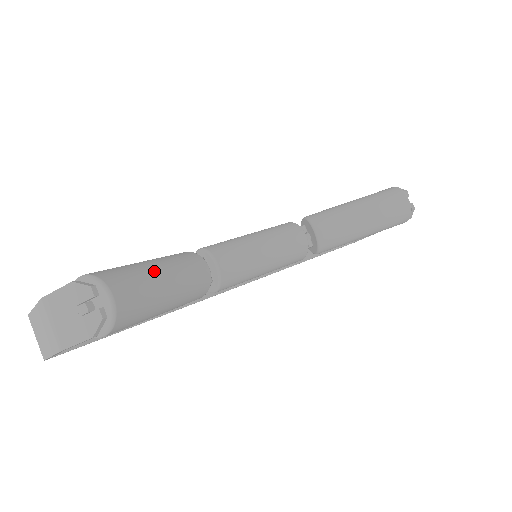
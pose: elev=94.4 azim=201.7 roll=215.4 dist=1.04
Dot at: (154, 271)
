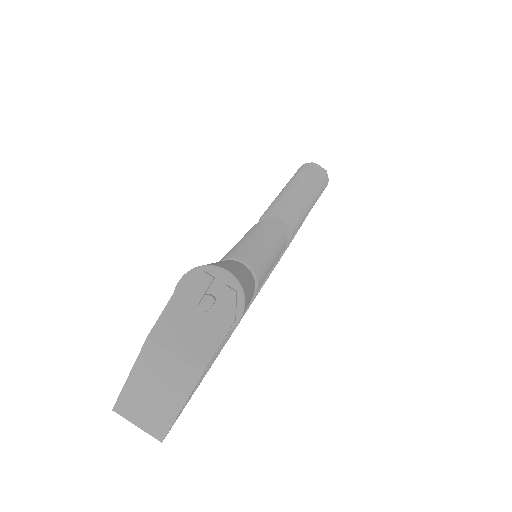
Dot at: occluded
